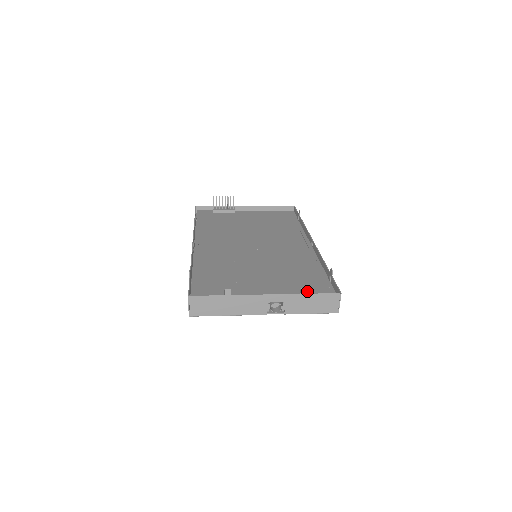
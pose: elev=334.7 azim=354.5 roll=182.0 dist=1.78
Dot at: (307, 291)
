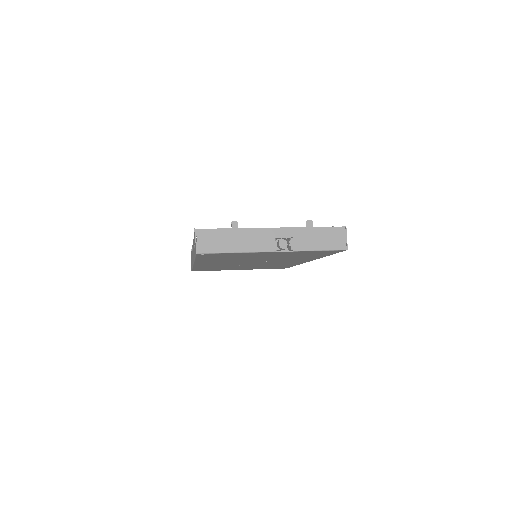
Dot at: occluded
